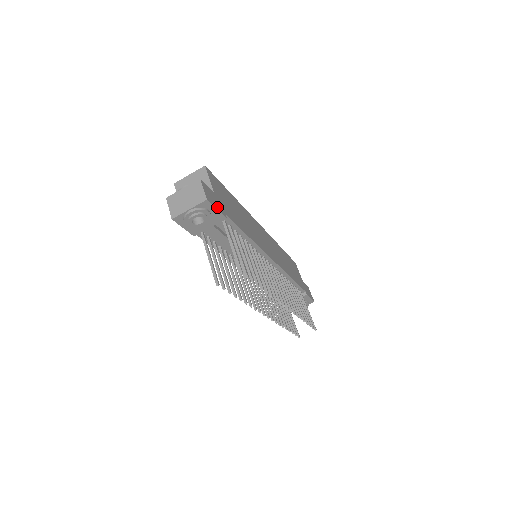
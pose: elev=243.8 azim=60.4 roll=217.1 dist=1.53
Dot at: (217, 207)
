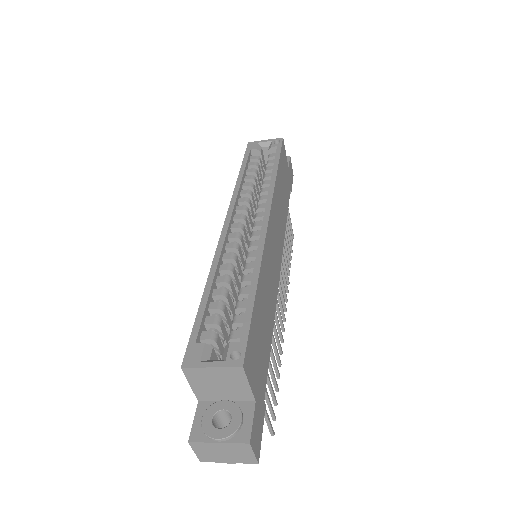
Dot at: (261, 427)
